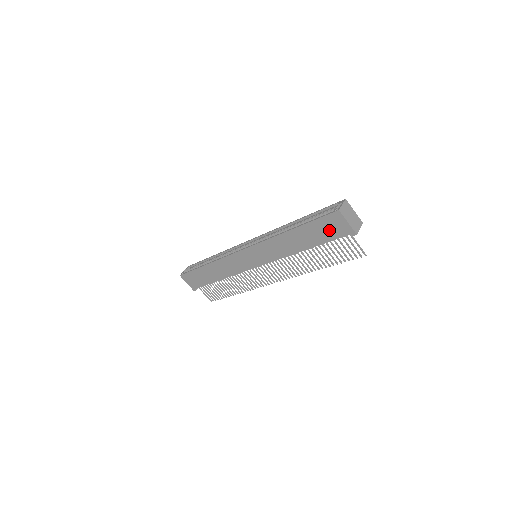
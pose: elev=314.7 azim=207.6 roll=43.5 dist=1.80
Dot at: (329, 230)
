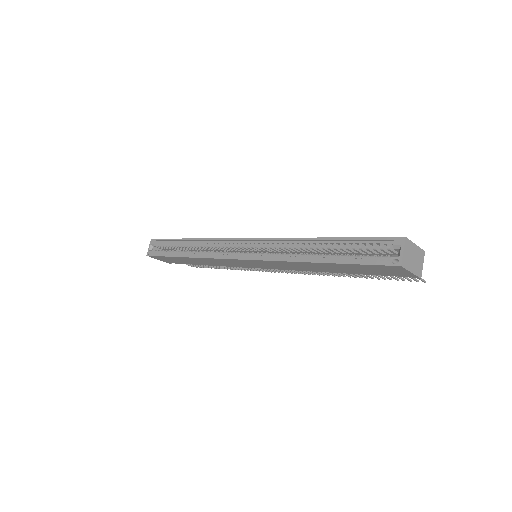
Dot at: (378, 271)
